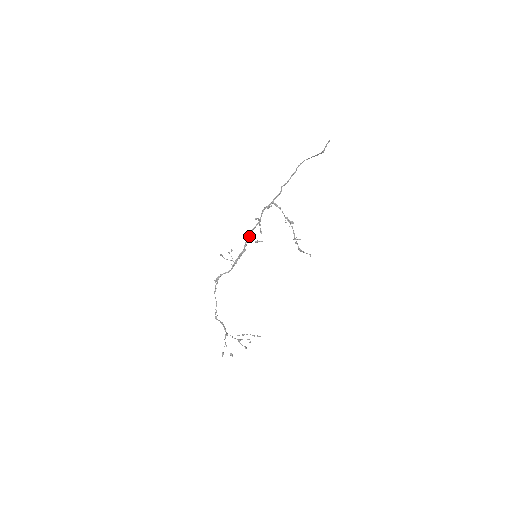
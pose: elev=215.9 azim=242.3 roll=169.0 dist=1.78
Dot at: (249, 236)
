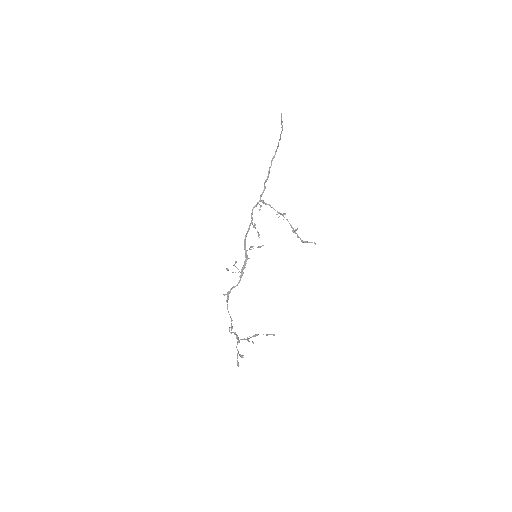
Dot at: occluded
